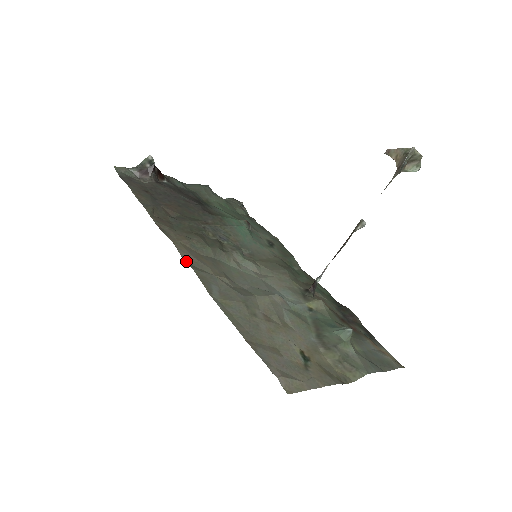
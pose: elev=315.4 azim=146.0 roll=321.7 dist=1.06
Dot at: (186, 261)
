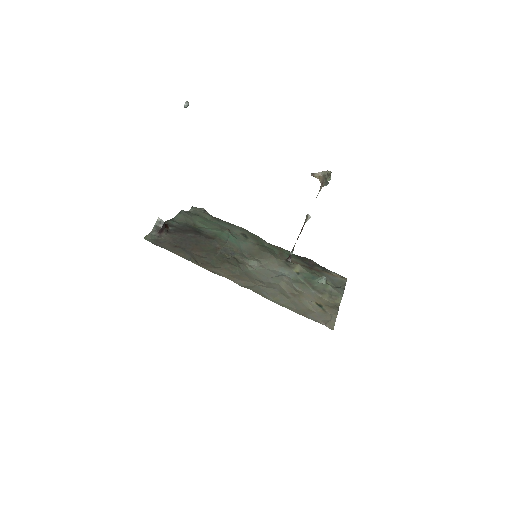
Dot at: (242, 286)
